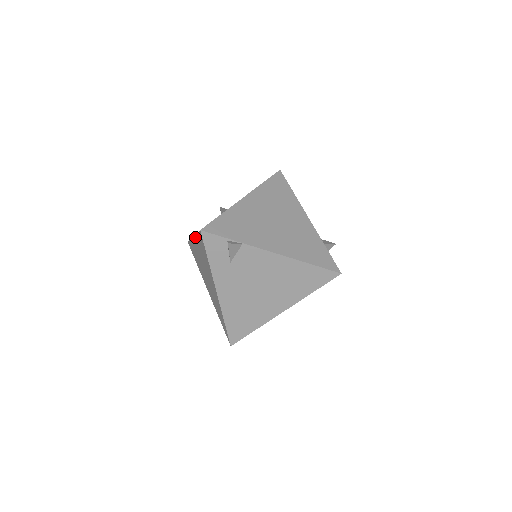
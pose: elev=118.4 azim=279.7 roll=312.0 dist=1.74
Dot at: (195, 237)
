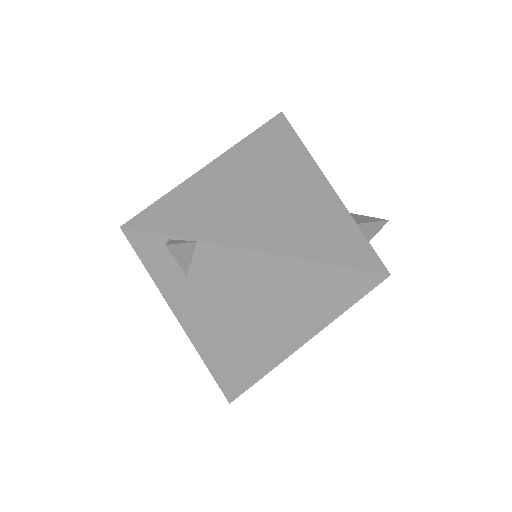
Dot at: occluded
